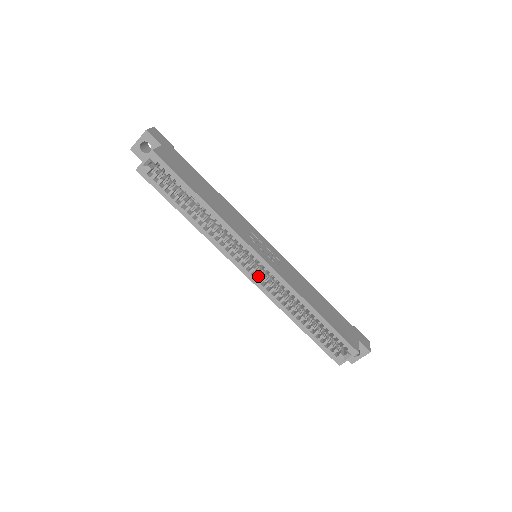
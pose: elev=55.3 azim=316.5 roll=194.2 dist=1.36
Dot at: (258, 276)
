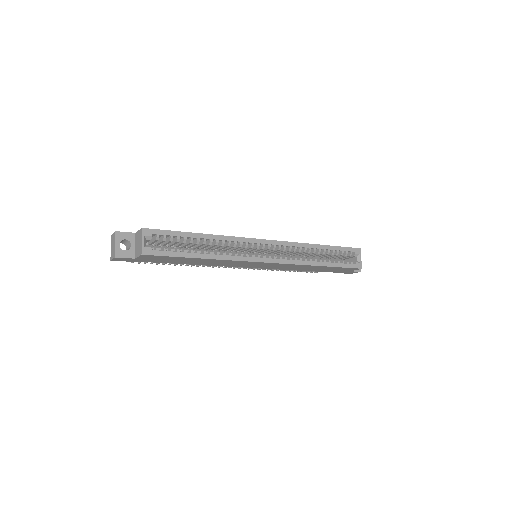
Dot at: occluded
